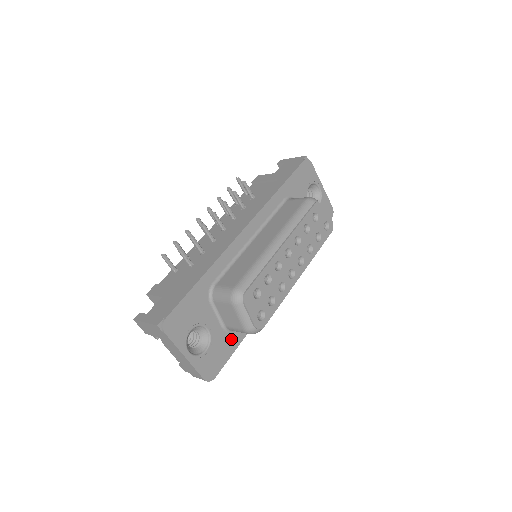
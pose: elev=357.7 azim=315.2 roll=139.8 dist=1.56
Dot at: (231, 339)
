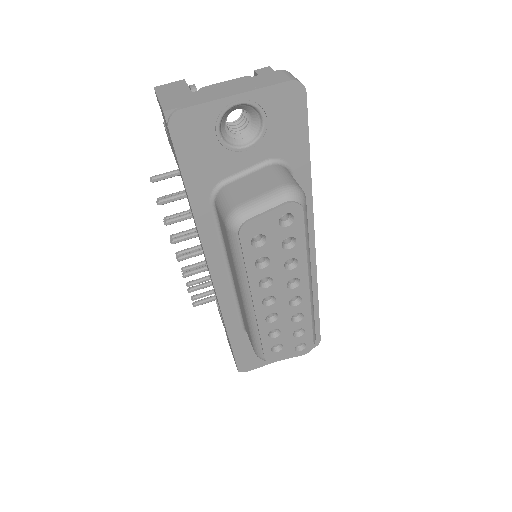
Dot at: occluded
